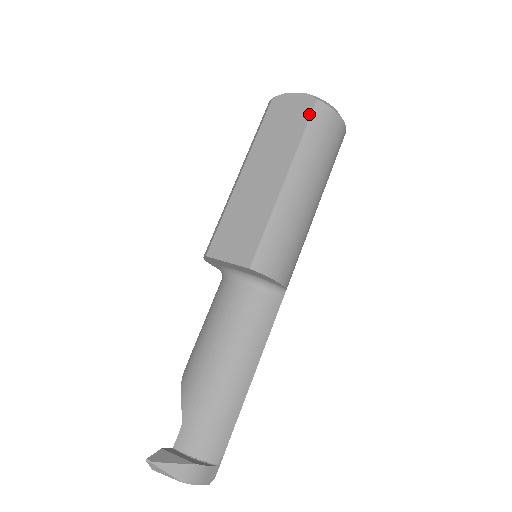
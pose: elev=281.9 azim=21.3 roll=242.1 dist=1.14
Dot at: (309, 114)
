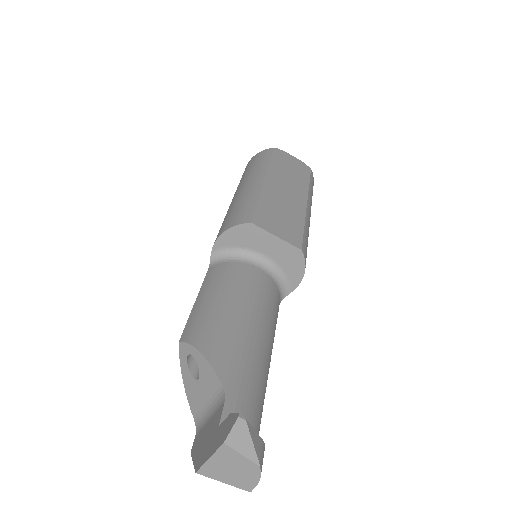
Dot at: (309, 173)
